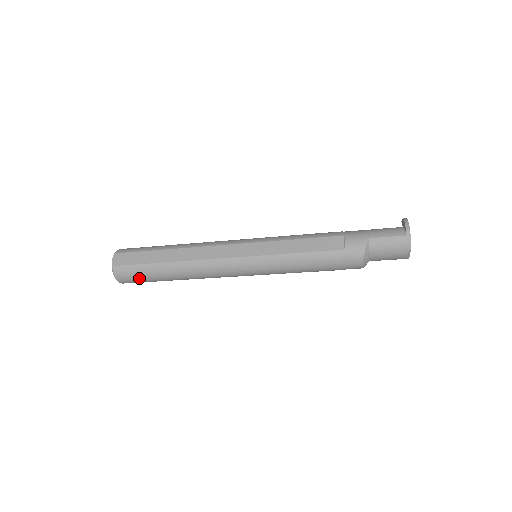
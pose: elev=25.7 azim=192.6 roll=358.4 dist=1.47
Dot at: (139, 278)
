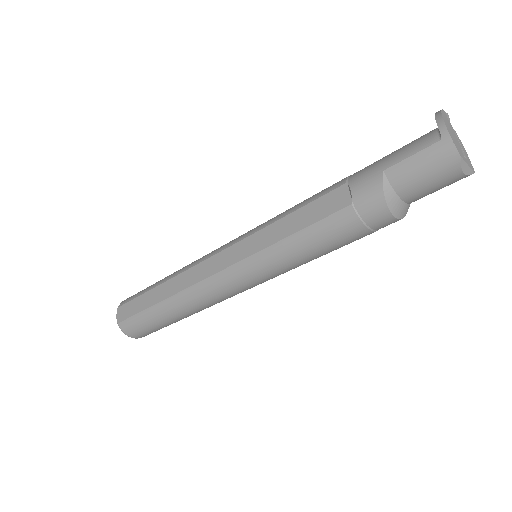
Dot at: (147, 328)
